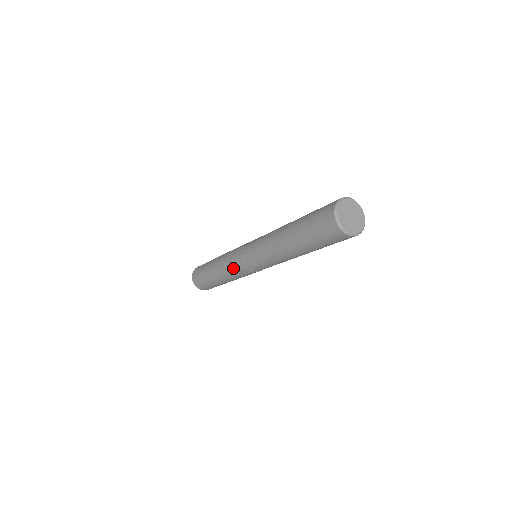
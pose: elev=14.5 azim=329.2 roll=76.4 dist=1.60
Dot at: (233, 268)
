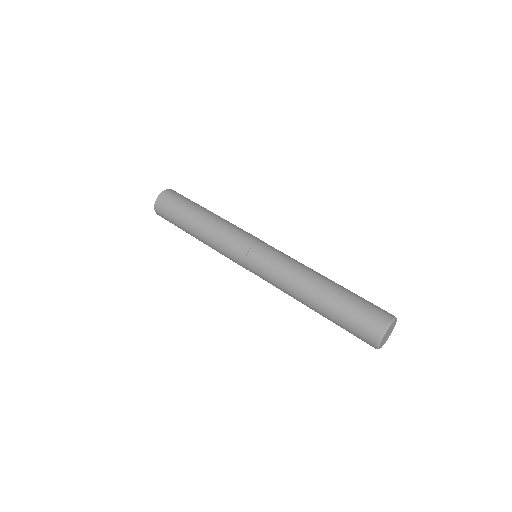
Dot at: (226, 256)
